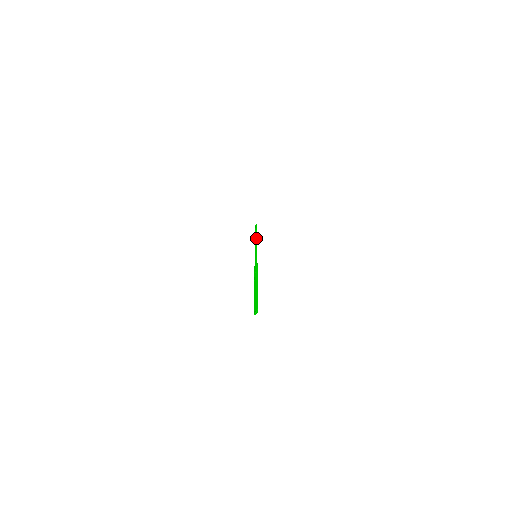
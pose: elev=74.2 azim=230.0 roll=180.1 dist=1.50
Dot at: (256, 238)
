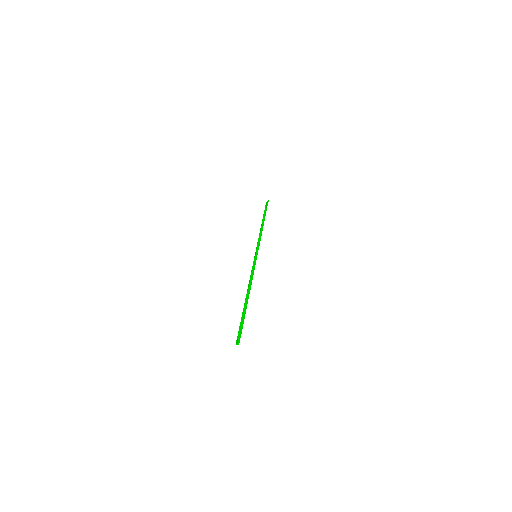
Dot at: occluded
